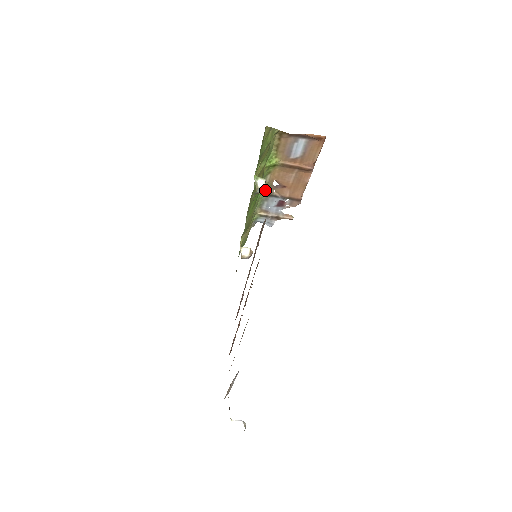
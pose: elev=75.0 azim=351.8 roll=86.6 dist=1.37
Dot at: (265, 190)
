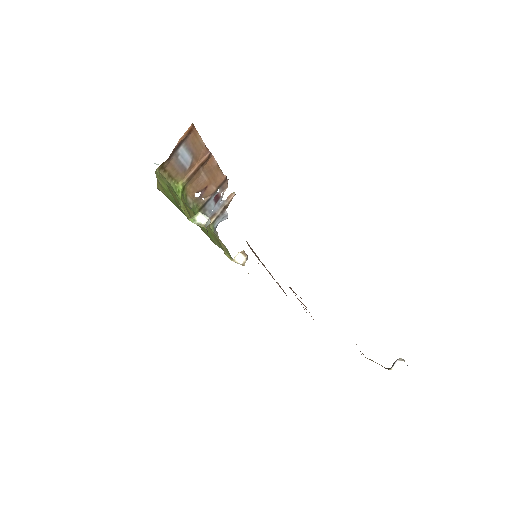
Dot at: (197, 208)
